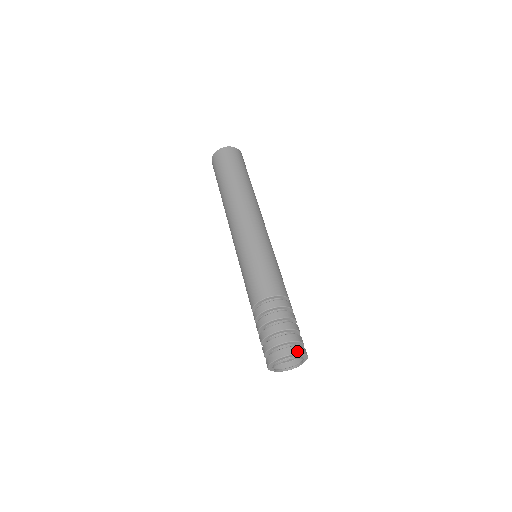
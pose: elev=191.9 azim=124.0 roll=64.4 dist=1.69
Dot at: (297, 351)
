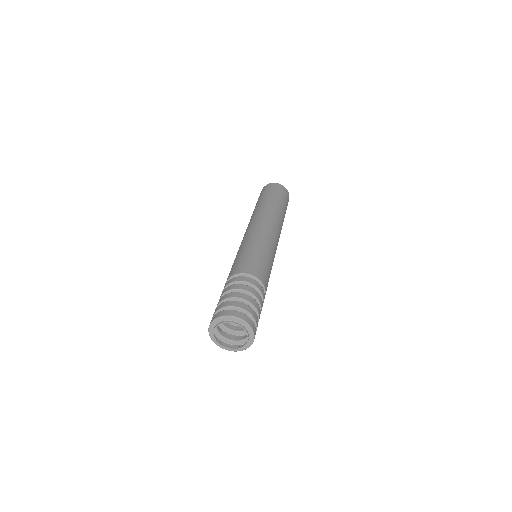
Dot at: (226, 314)
